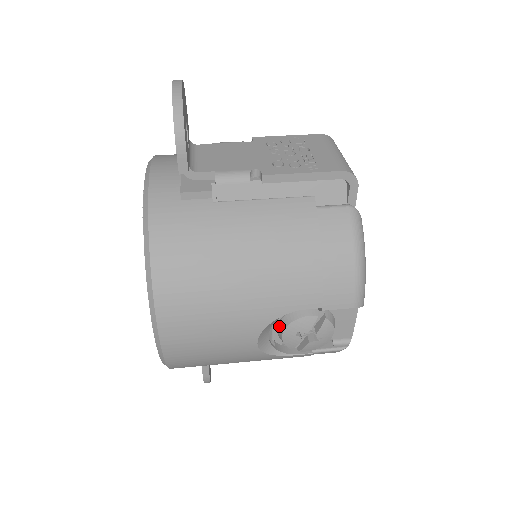
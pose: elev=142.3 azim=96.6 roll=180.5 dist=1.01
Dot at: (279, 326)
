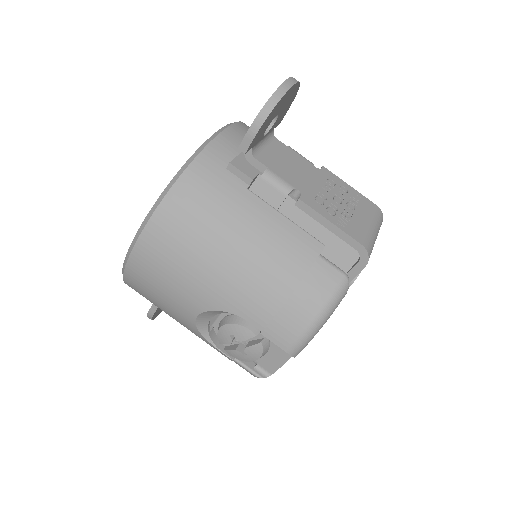
Dot at: (224, 319)
